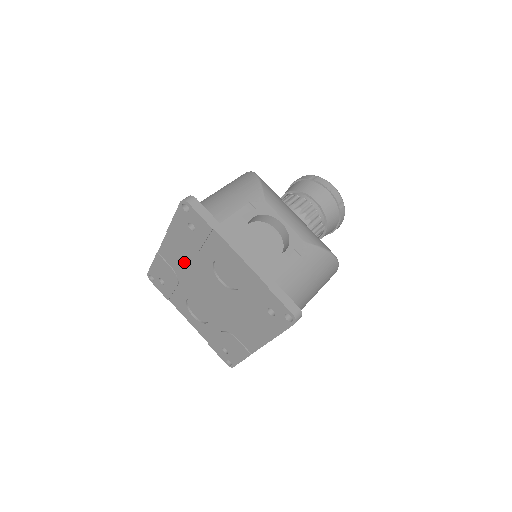
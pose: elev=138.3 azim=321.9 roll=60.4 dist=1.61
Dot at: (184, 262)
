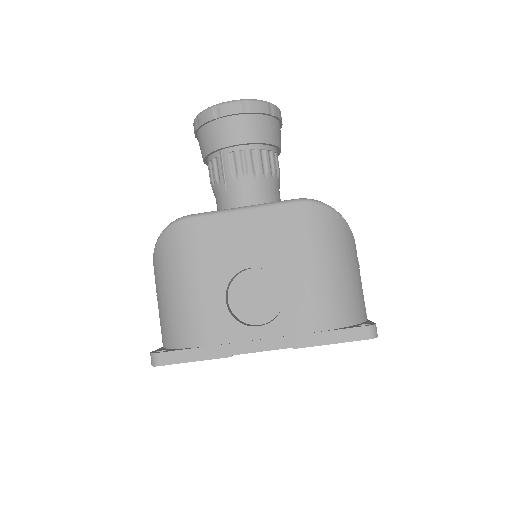
Dot at: occluded
